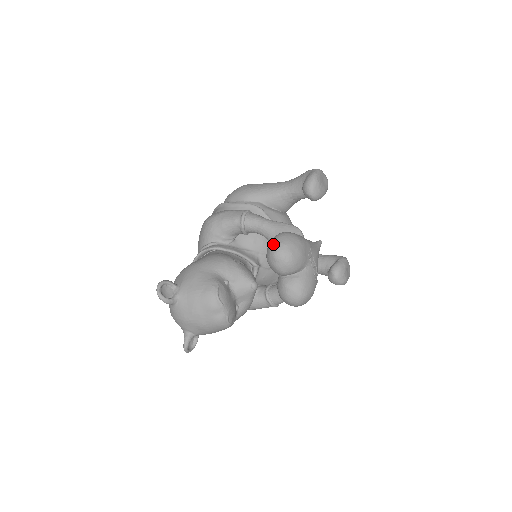
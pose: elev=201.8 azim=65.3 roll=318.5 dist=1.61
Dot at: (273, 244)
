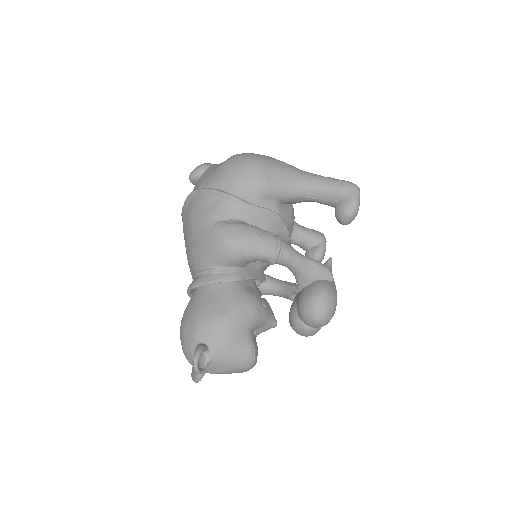
Dot at: (317, 311)
